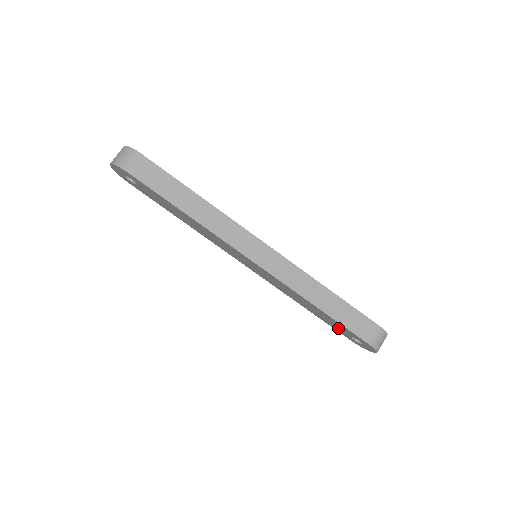
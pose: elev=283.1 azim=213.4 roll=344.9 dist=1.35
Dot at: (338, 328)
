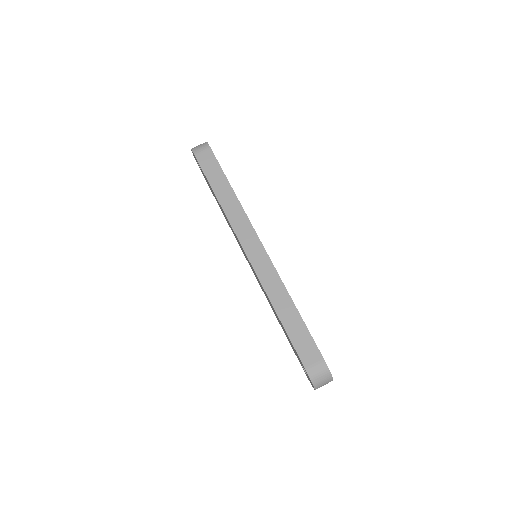
Dot at: occluded
